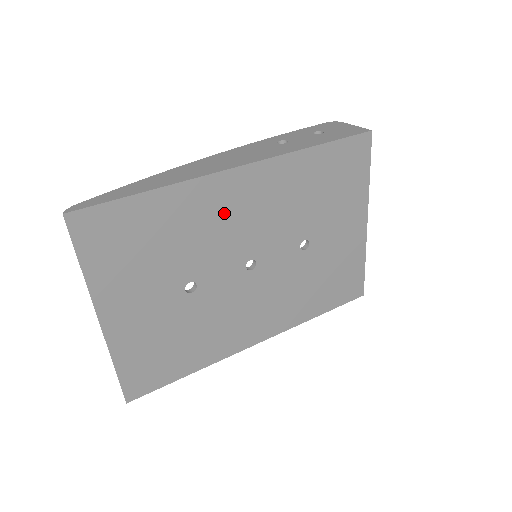
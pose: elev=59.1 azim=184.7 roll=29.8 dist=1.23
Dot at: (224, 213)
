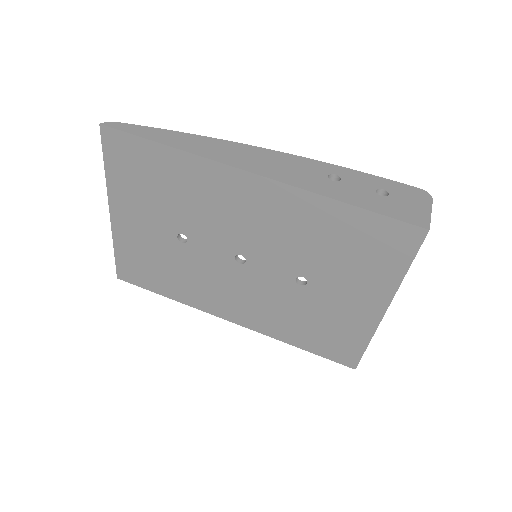
Dot at: (227, 202)
